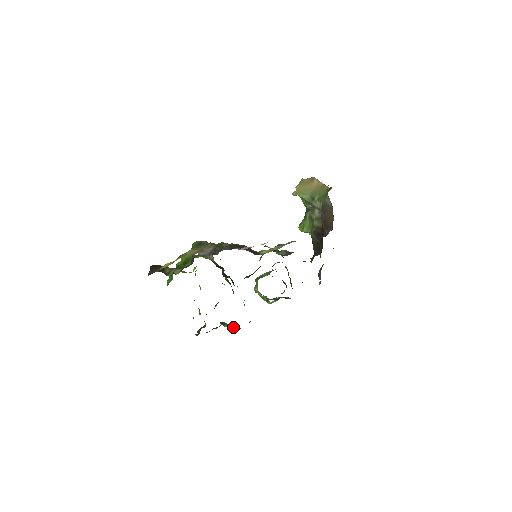
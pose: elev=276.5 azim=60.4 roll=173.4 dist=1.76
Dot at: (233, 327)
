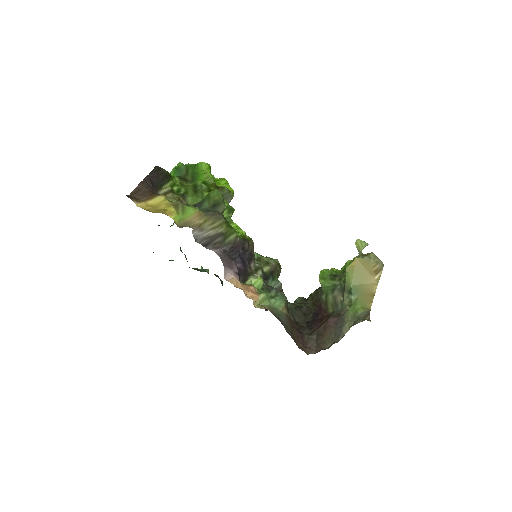
Dot at: (186, 259)
